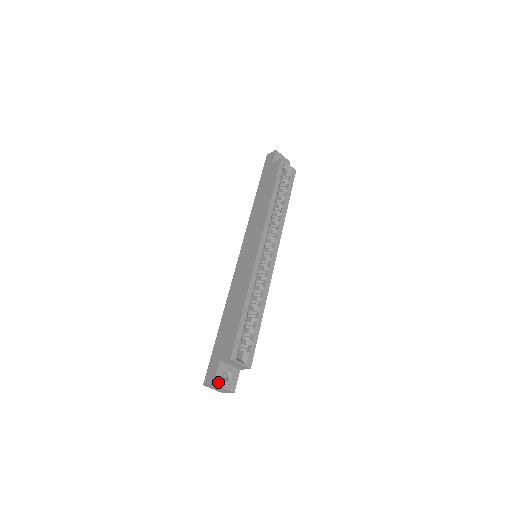
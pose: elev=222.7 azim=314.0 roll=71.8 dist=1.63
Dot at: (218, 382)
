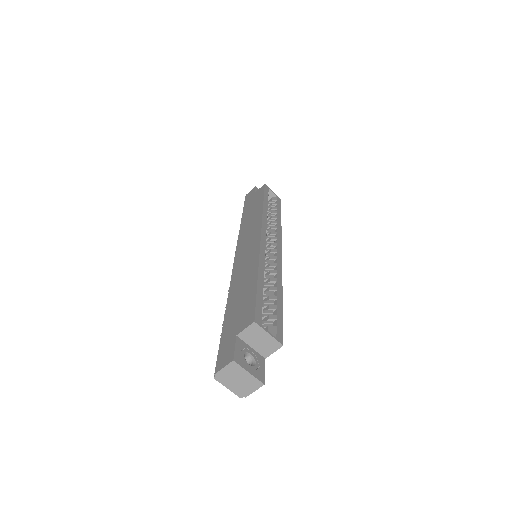
Dot at: (239, 361)
